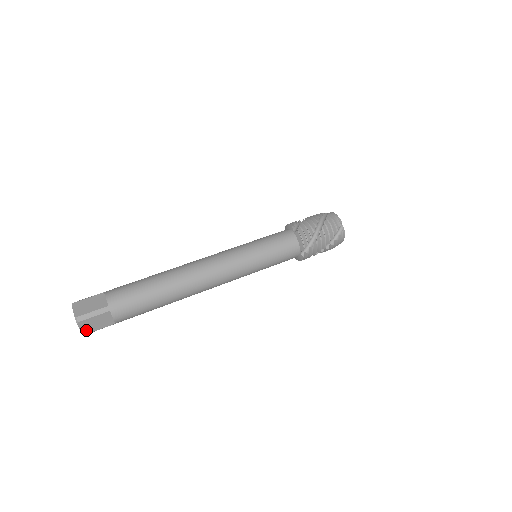
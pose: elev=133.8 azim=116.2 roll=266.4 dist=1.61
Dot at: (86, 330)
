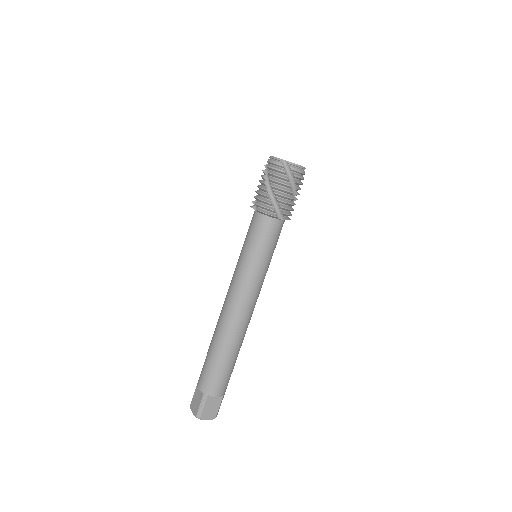
Dot at: occluded
